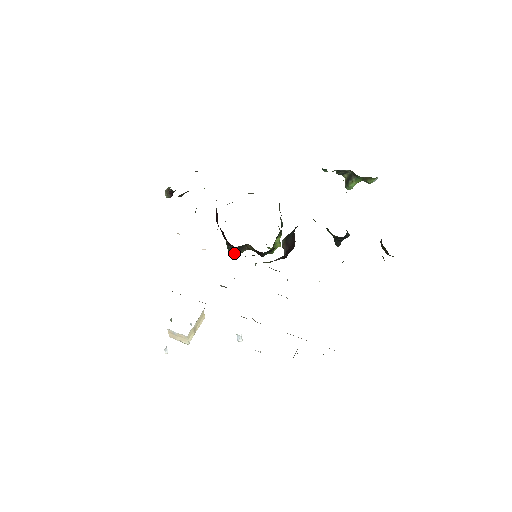
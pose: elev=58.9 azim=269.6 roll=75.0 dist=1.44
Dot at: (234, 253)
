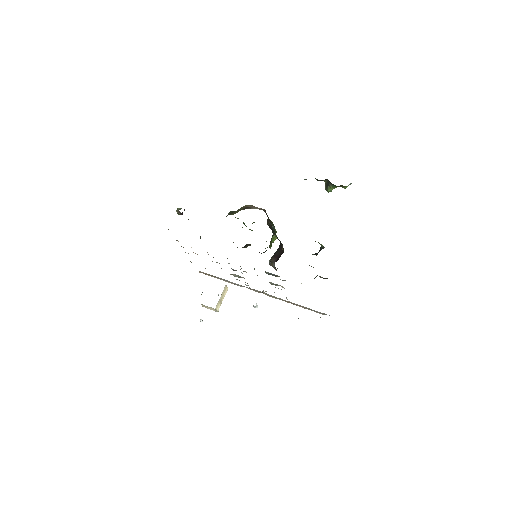
Dot at: occluded
